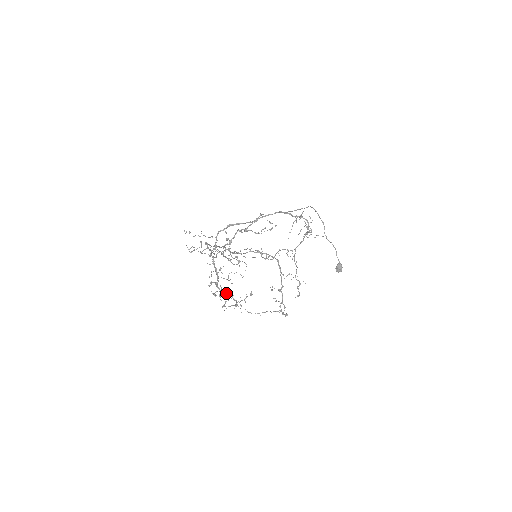
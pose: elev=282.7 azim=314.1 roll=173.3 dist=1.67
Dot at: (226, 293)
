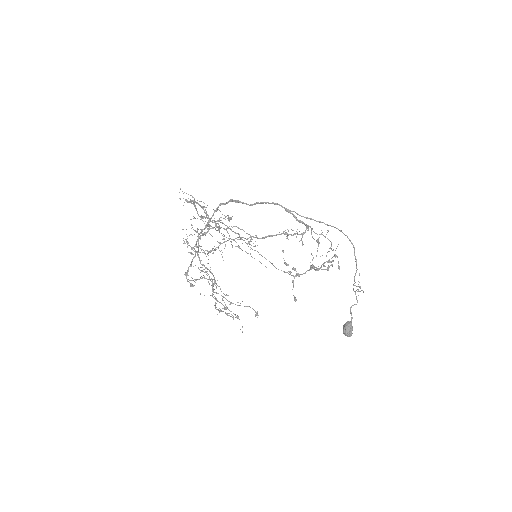
Dot at: occluded
